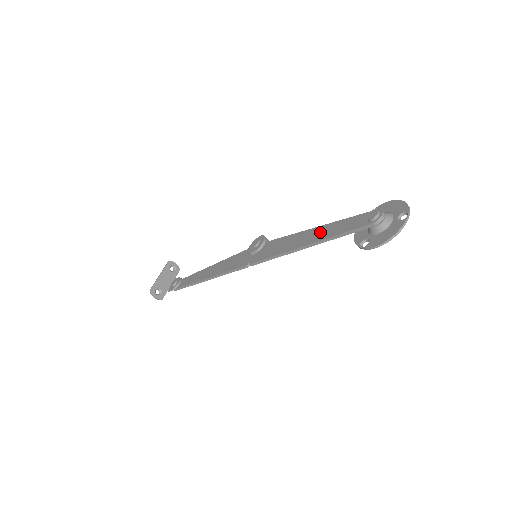
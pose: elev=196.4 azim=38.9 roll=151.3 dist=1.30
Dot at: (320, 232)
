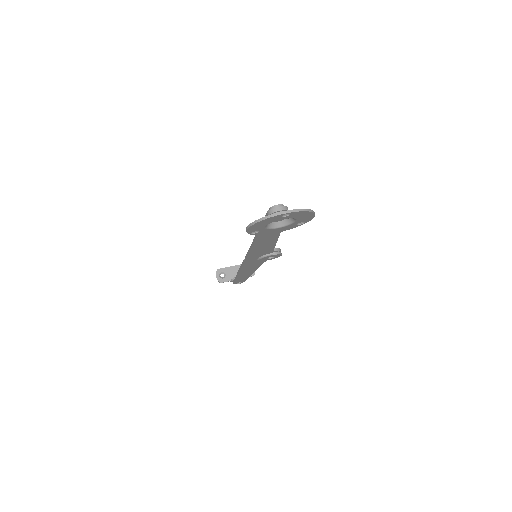
Dot at: occluded
